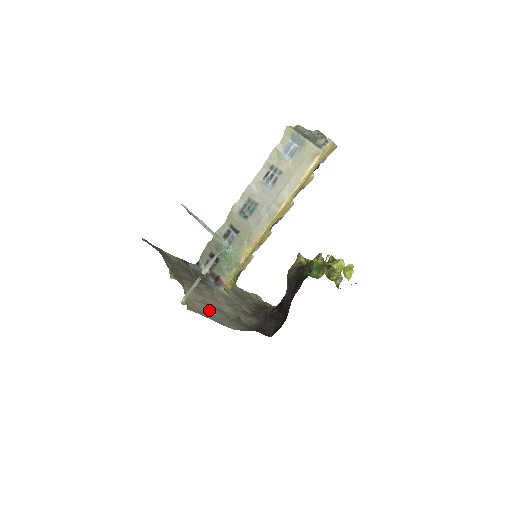
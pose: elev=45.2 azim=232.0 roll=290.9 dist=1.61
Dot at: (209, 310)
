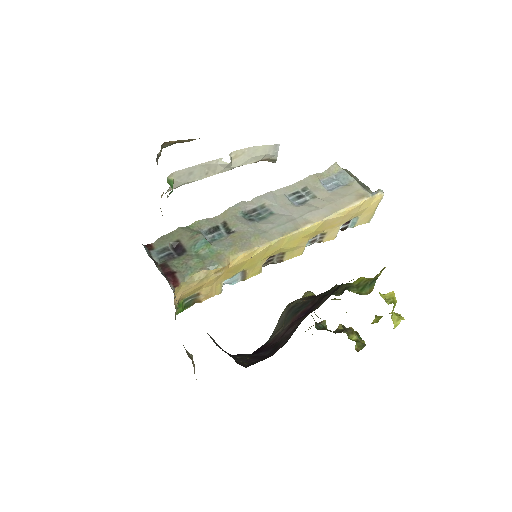
Dot at: occluded
